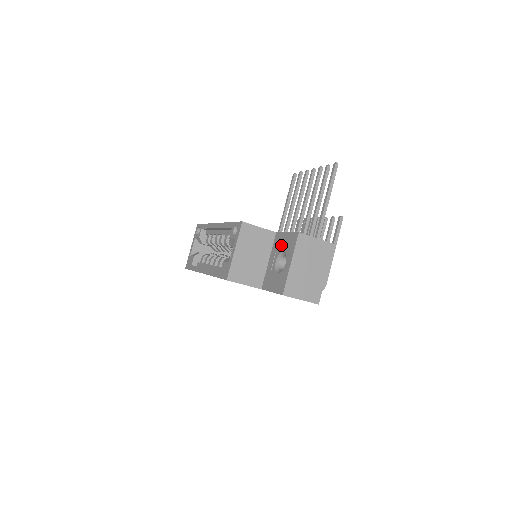
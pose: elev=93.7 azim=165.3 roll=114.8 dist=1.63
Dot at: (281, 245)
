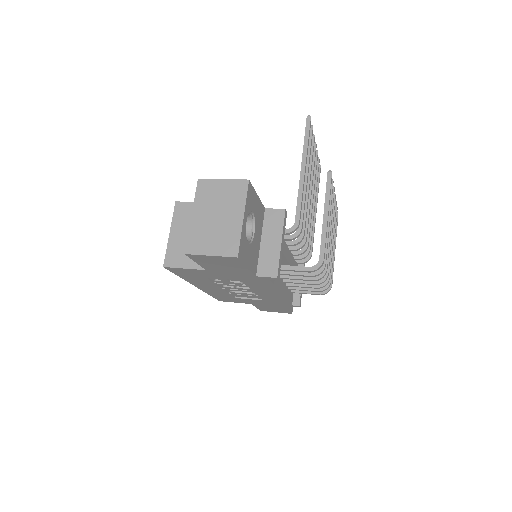
Dot at: occluded
